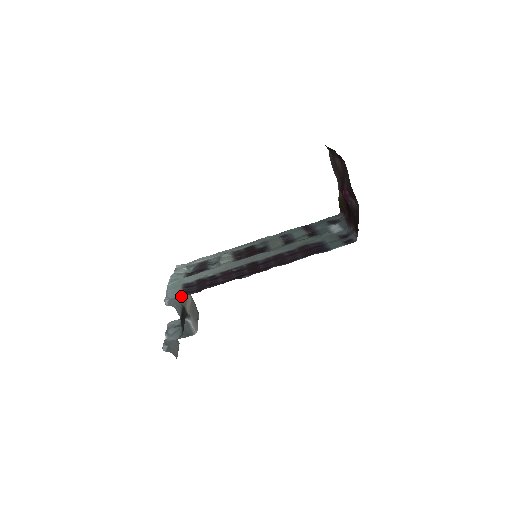
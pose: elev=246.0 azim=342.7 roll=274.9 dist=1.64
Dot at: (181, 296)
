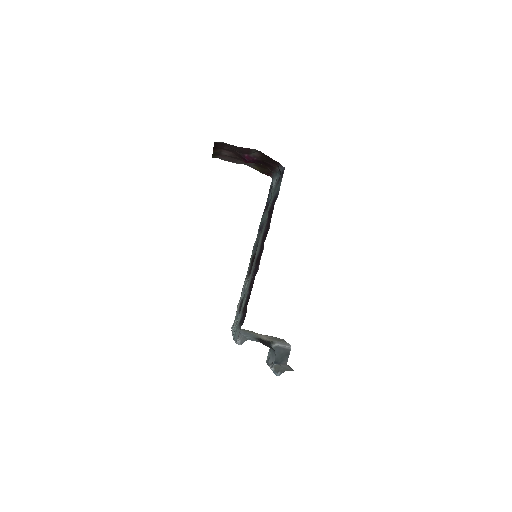
Dot at: occluded
